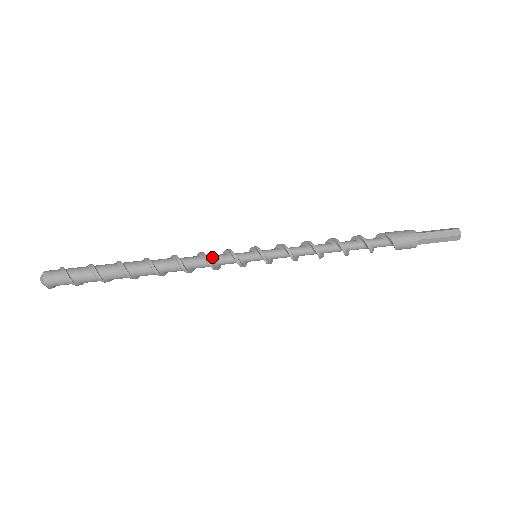
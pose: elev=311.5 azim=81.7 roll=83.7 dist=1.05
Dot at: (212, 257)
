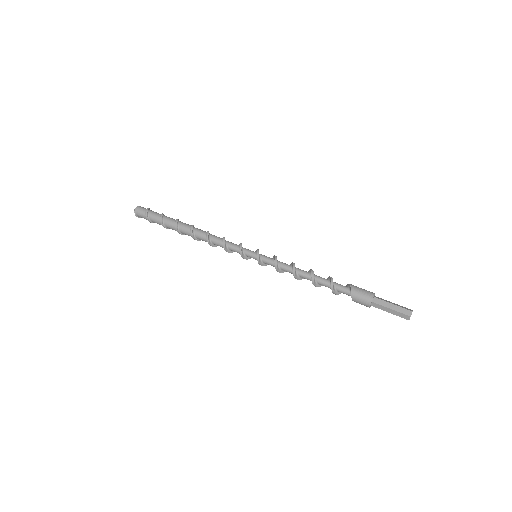
Dot at: (228, 243)
